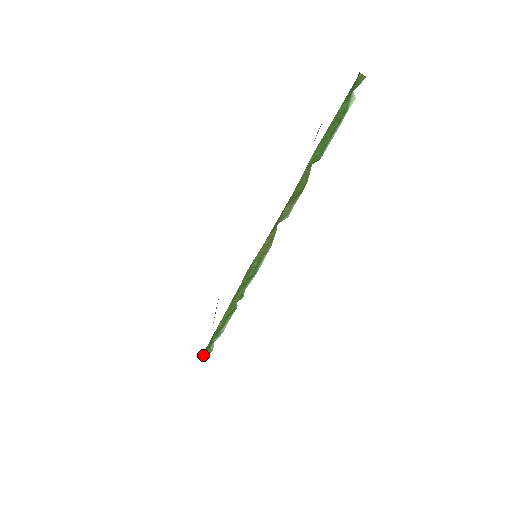
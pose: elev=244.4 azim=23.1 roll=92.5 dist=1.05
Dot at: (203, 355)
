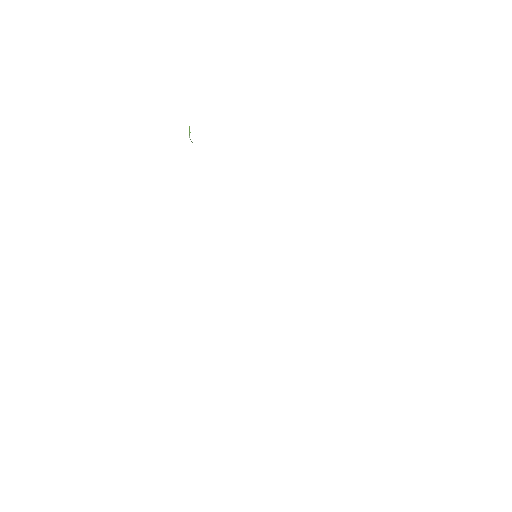
Dot at: occluded
